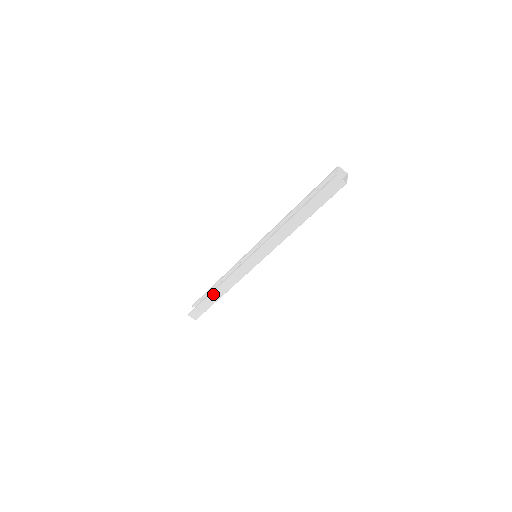
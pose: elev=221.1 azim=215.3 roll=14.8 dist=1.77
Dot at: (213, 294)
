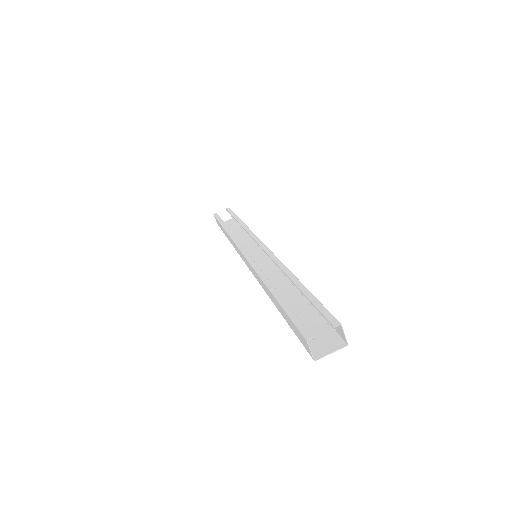
Dot at: (224, 230)
